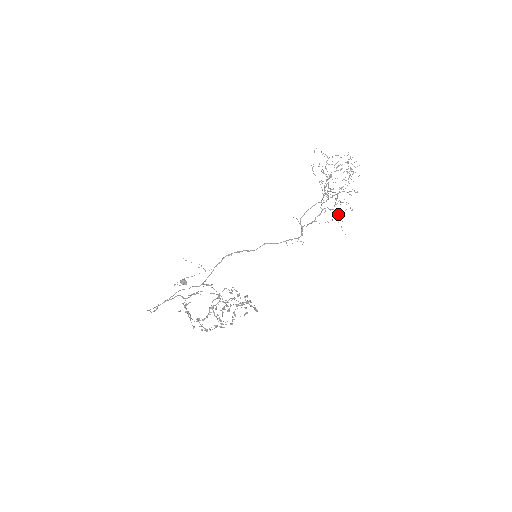
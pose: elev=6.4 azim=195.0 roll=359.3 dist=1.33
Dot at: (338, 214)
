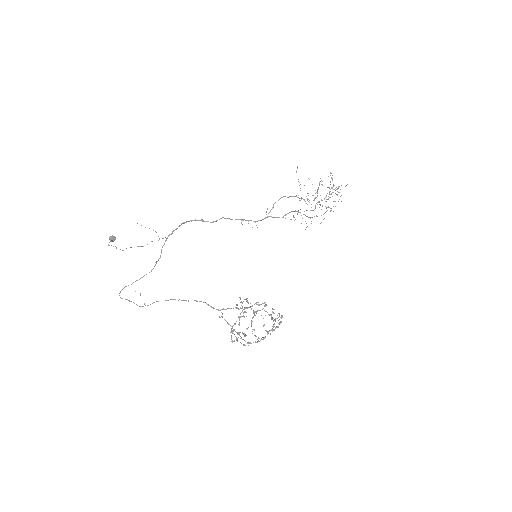
Dot at: occluded
